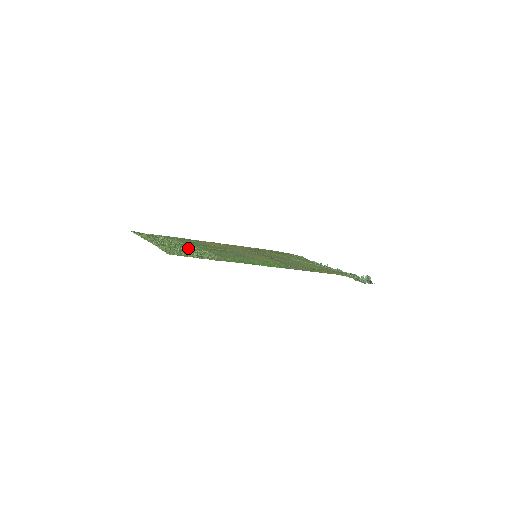
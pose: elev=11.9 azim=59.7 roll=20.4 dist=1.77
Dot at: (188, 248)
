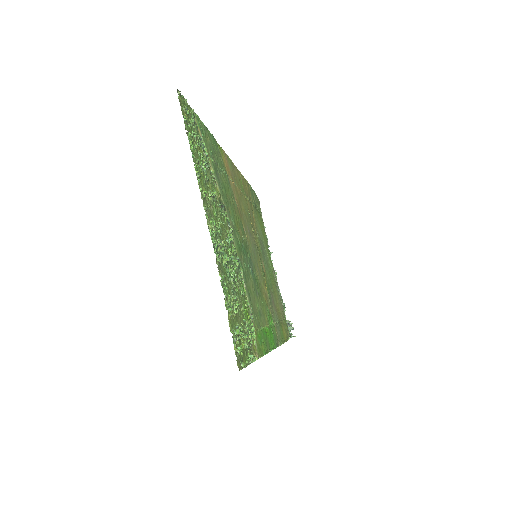
Dot at: (235, 268)
